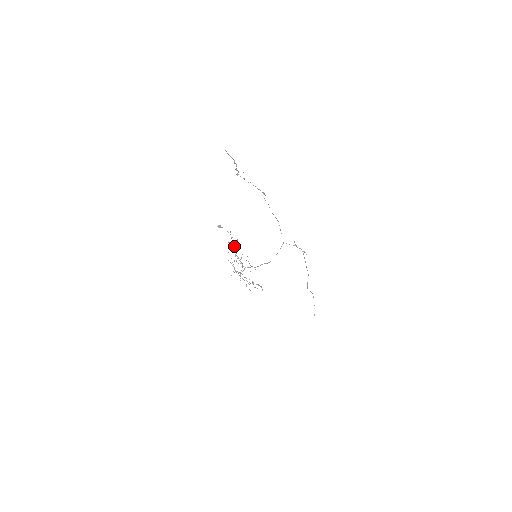
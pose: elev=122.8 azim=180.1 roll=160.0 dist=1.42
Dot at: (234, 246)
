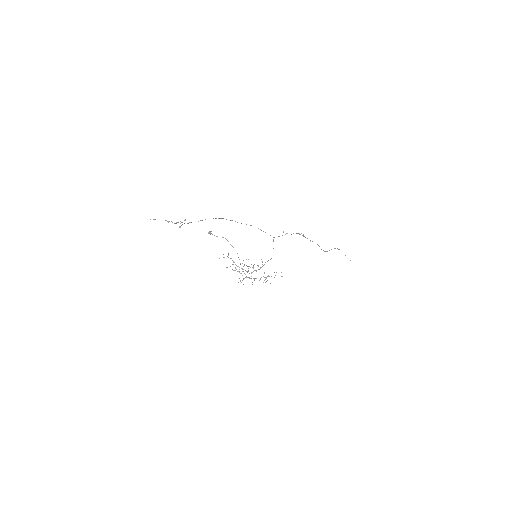
Dot at: occluded
